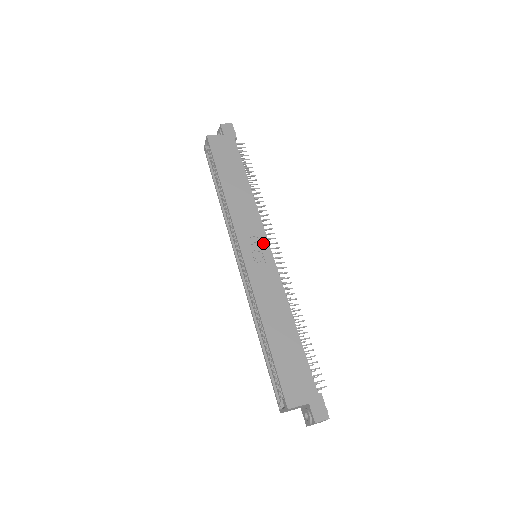
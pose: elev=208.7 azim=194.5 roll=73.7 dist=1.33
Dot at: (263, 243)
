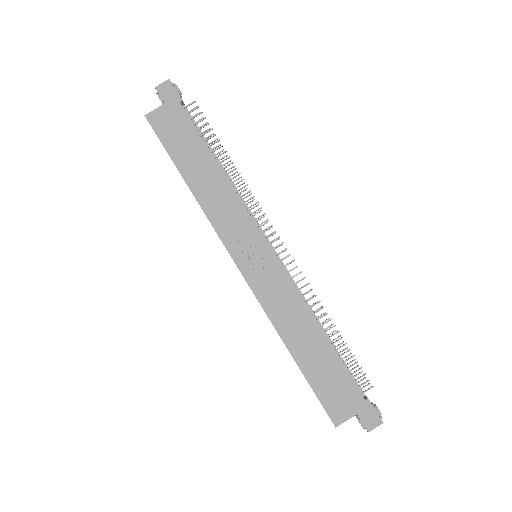
Dot at: (258, 242)
